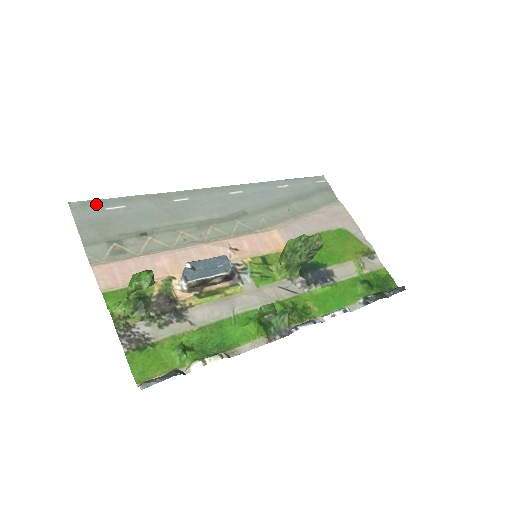
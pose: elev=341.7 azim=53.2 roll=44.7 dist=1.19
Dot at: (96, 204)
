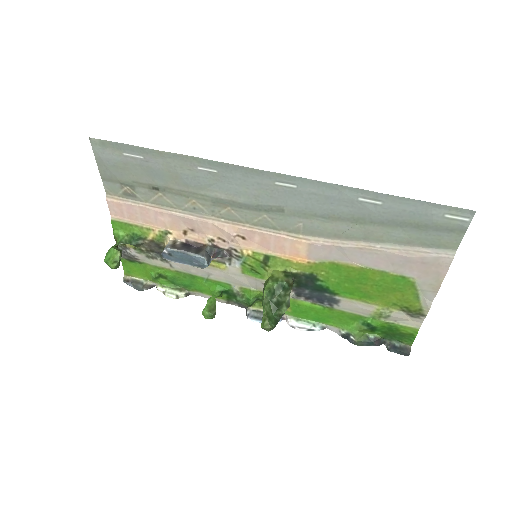
Dot at: (115, 146)
